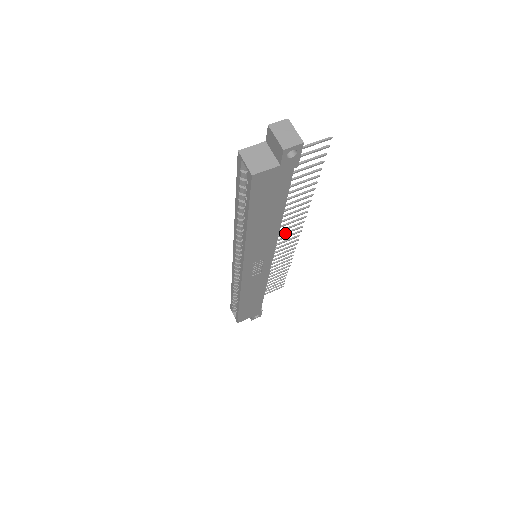
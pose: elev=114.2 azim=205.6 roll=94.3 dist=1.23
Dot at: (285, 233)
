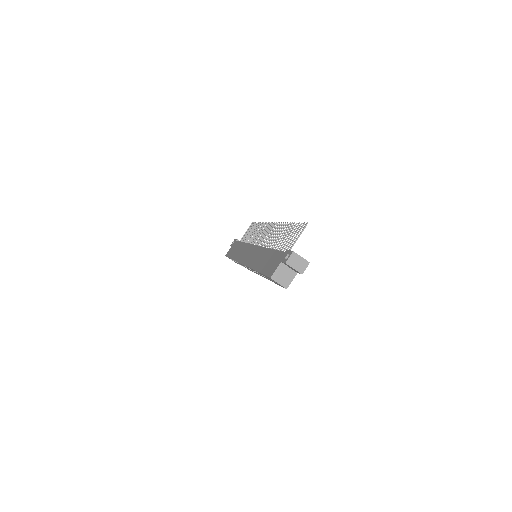
Dot at: occluded
